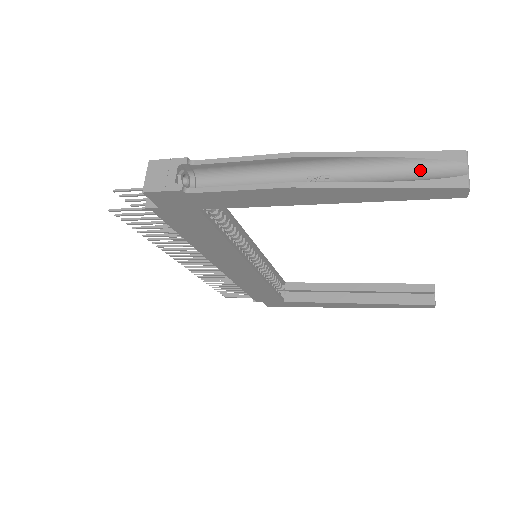
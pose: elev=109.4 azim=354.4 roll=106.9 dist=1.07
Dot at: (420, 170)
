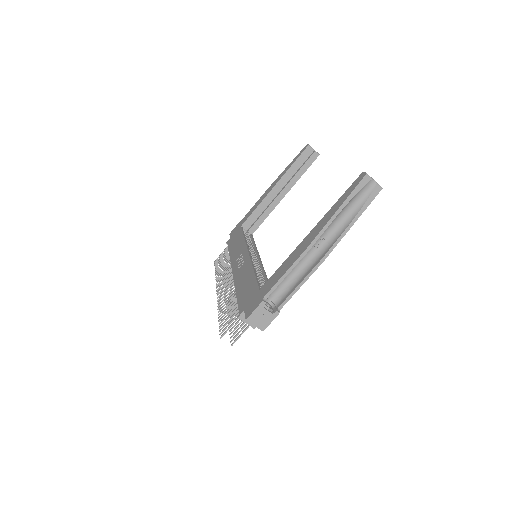
Dot at: (357, 199)
